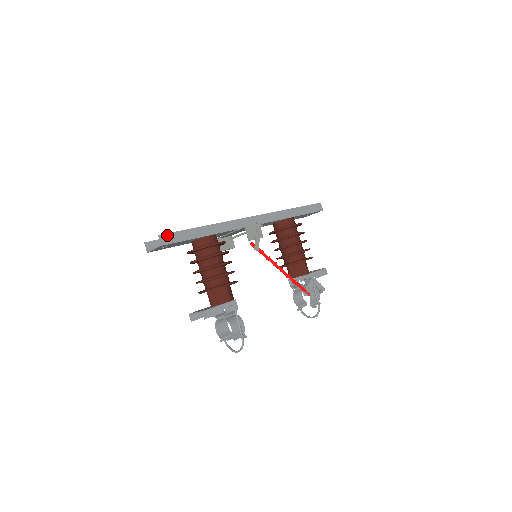
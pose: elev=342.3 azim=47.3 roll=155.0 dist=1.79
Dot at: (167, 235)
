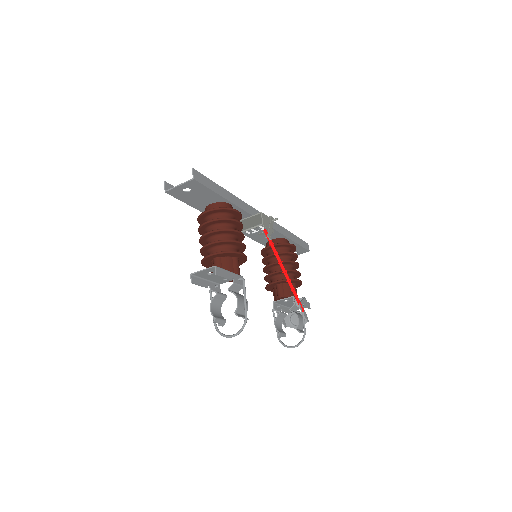
Dot at: (199, 174)
